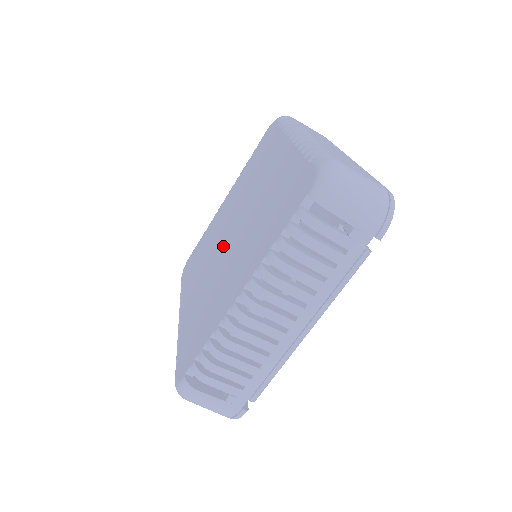
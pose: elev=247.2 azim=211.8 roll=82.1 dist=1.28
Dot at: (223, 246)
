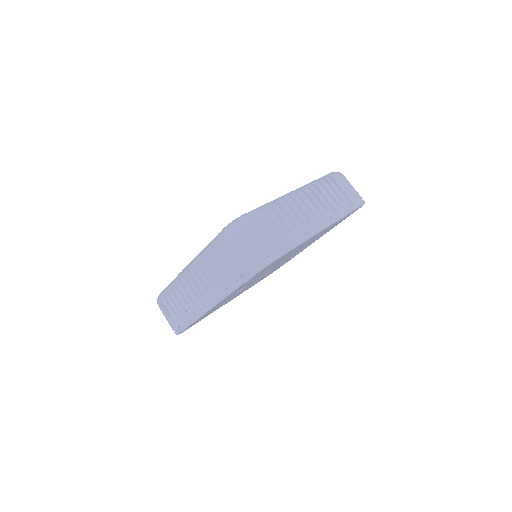
Dot at: occluded
